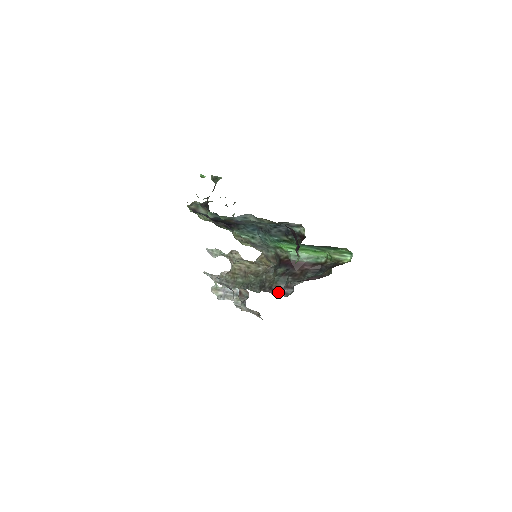
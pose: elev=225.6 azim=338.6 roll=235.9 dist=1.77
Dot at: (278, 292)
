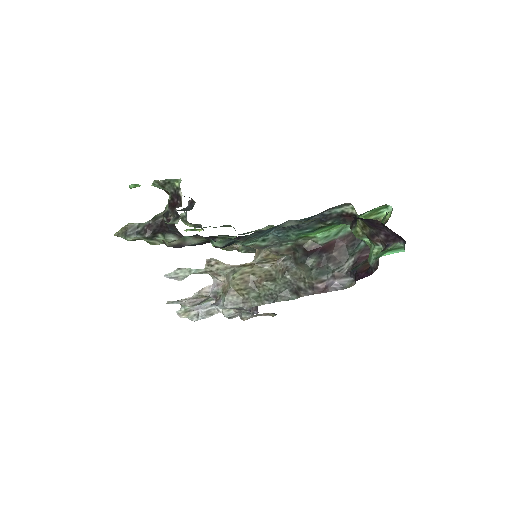
Dot at: (328, 288)
